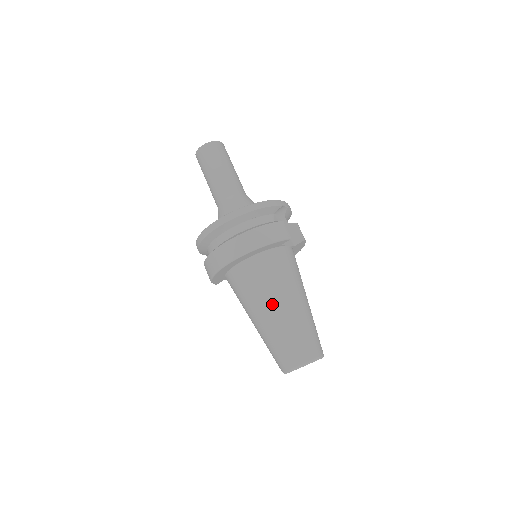
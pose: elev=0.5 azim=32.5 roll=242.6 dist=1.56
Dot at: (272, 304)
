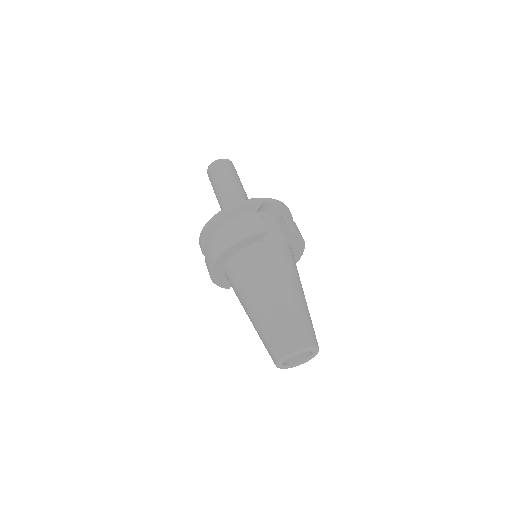
Dot at: (255, 297)
